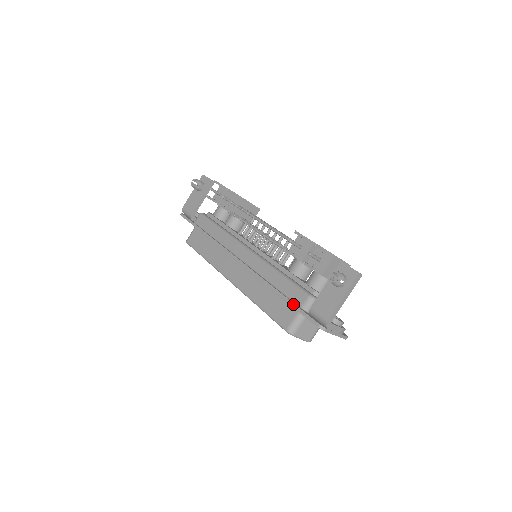
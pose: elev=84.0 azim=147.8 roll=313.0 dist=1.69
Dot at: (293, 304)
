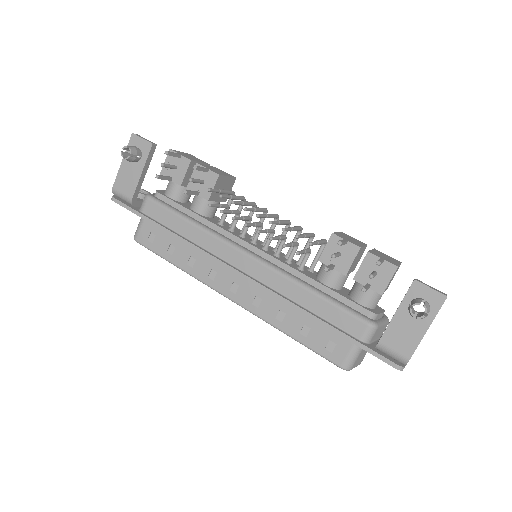
Dot at: (349, 338)
